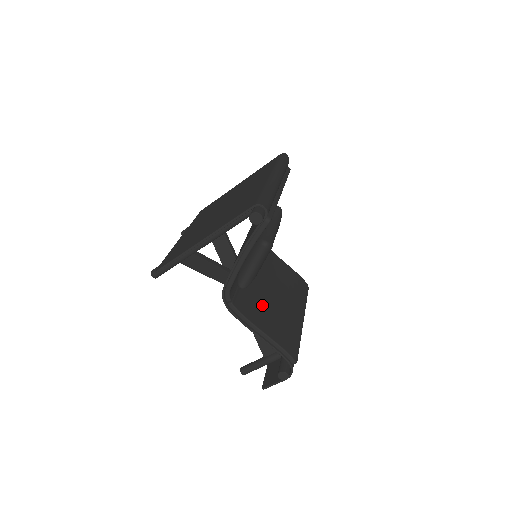
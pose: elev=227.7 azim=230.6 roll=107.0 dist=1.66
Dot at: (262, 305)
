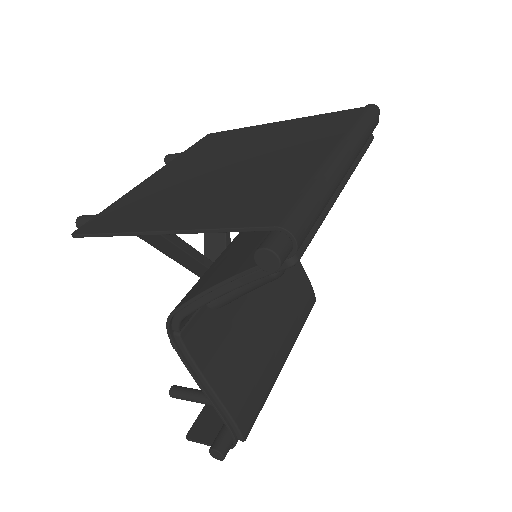
Dot at: (232, 336)
